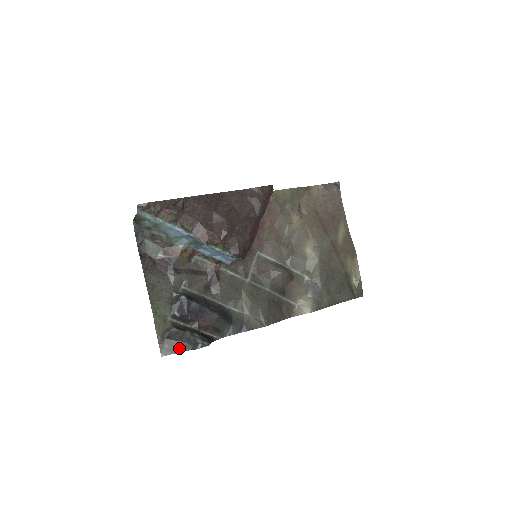
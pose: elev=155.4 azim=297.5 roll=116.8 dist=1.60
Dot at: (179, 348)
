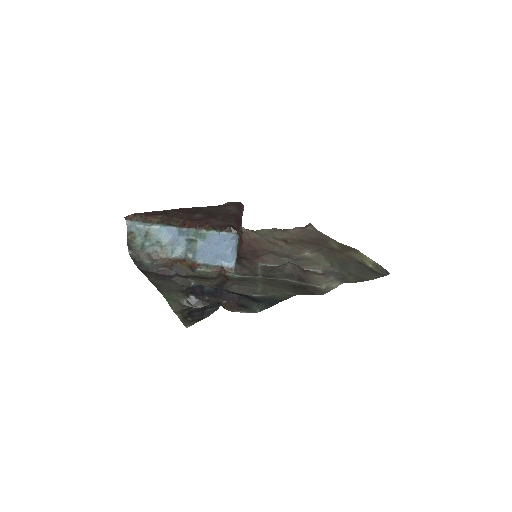
Dot at: (204, 315)
